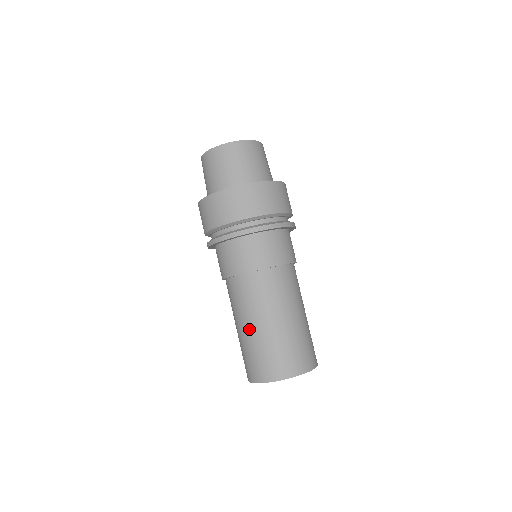
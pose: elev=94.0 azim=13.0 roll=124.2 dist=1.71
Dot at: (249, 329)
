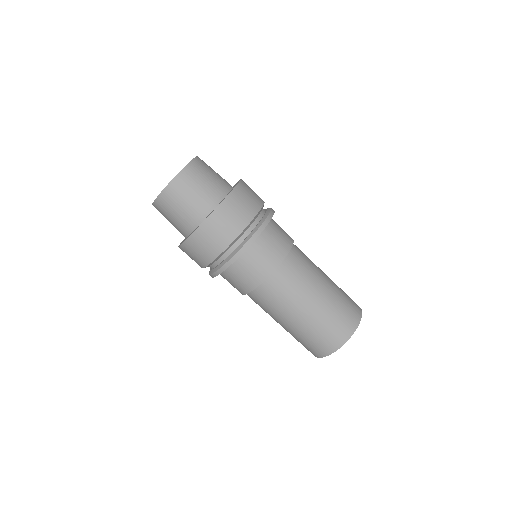
Dot at: (283, 326)
